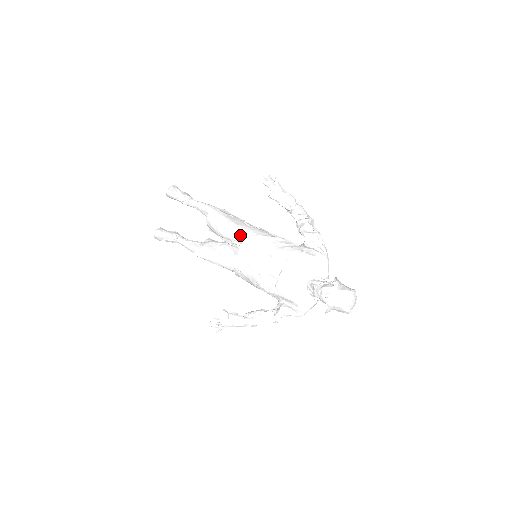
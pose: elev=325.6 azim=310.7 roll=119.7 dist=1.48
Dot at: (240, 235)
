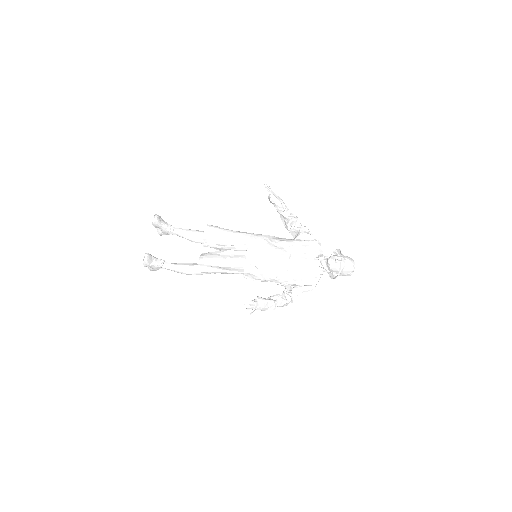
Dot at: (244, 237)
